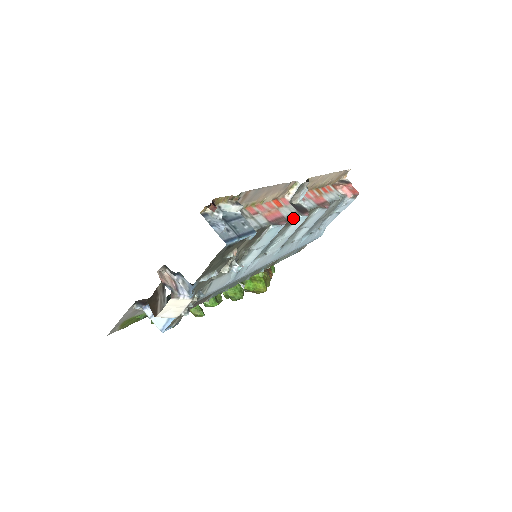
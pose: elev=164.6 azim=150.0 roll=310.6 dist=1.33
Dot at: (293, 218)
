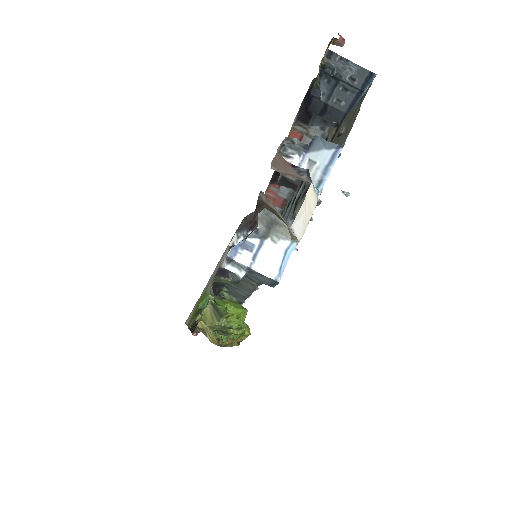
Dot at: (300, 181)
